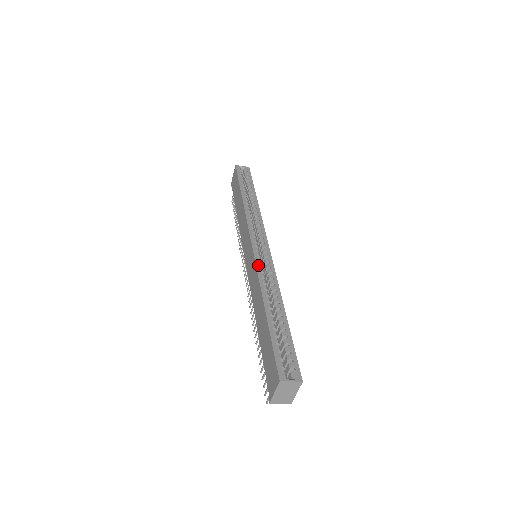
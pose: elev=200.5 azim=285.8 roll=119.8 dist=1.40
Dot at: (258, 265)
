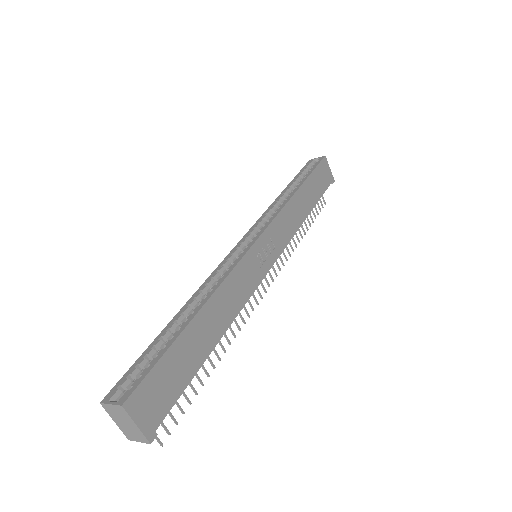
Dot at: (221, 264)
